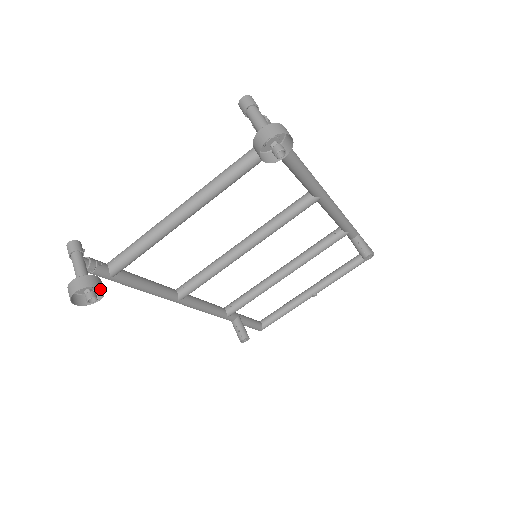
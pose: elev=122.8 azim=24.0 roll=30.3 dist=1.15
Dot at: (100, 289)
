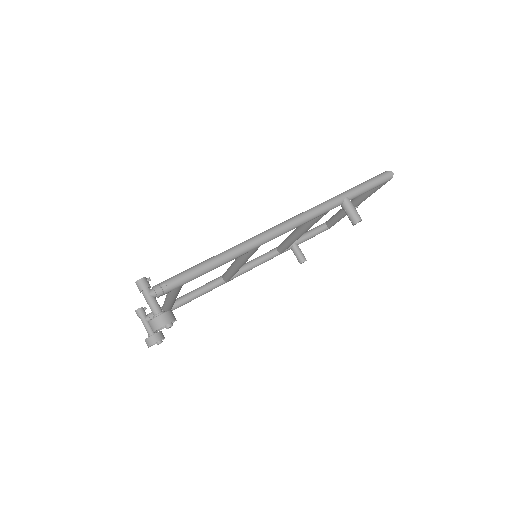
Dot at: (162, 333)
